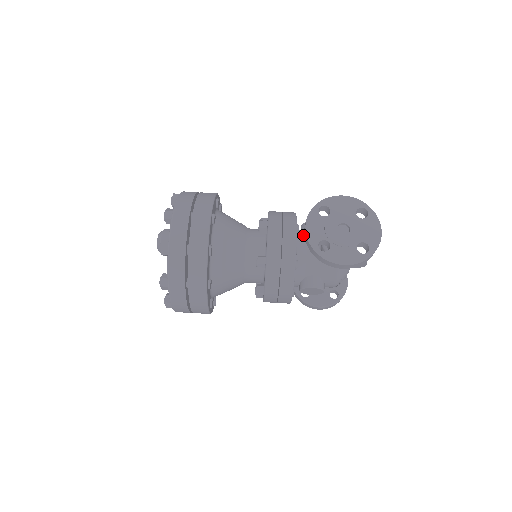
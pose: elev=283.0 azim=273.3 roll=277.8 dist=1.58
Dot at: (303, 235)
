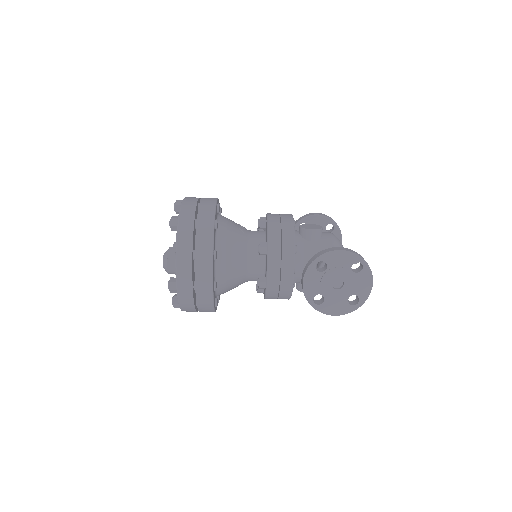
Dot at: (301, 250)
